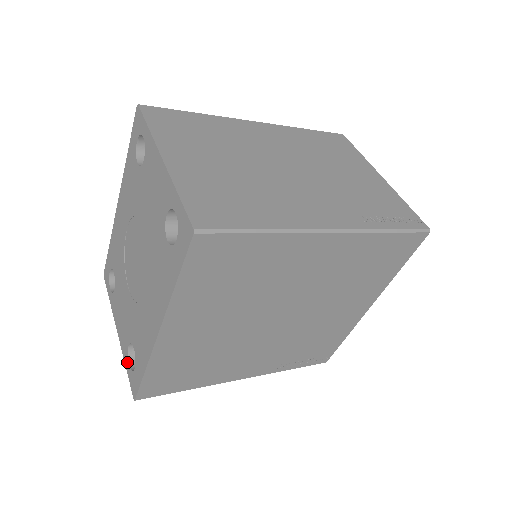
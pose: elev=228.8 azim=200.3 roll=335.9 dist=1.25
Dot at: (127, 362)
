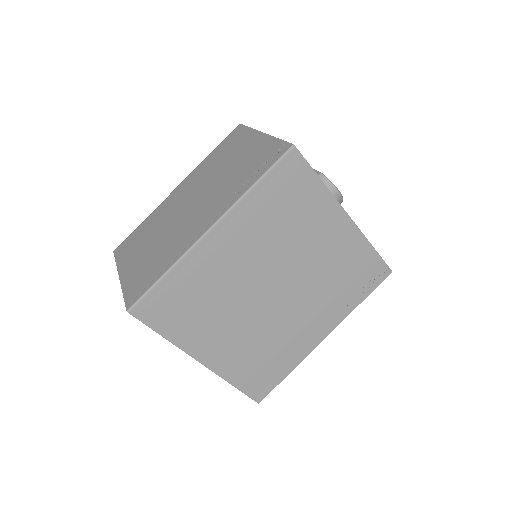
Dot at: occluded
